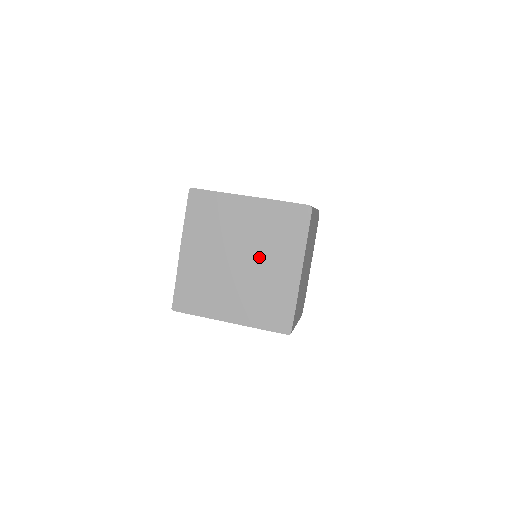
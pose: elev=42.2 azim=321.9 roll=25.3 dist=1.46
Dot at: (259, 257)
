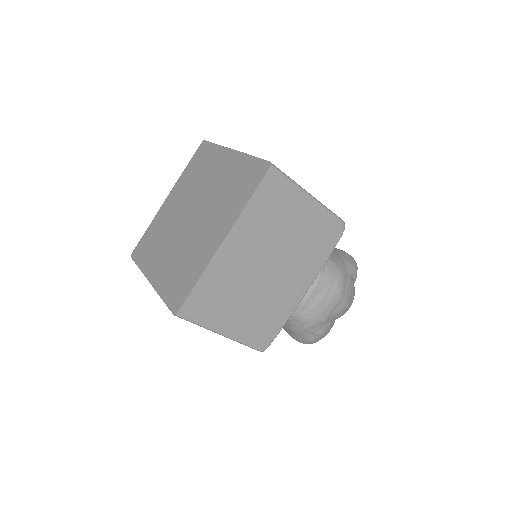
Dot at: (204, 216)
